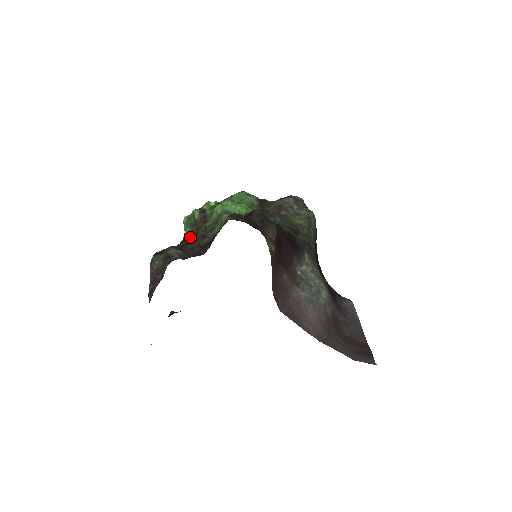
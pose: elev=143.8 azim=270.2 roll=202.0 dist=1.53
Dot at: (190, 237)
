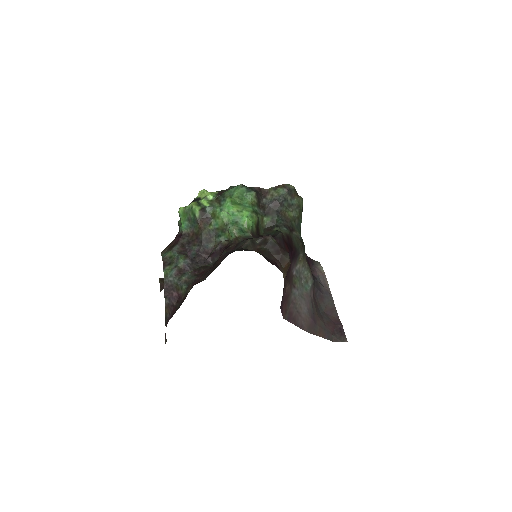
Dot at: (189, 232)
